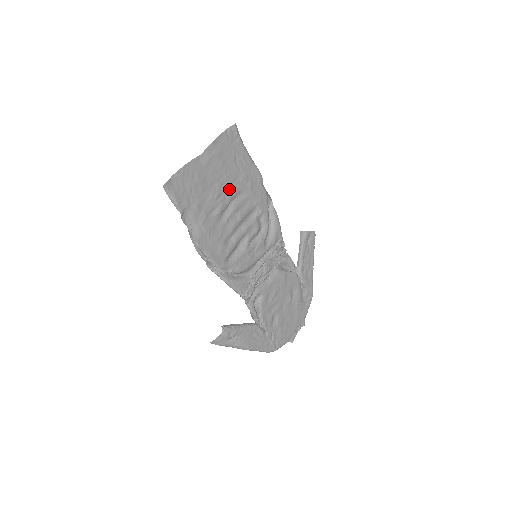
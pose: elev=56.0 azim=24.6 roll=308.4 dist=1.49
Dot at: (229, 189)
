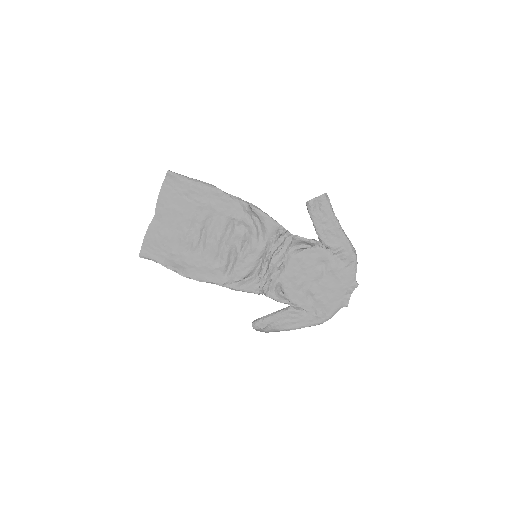
Dot at: (194, 223)
